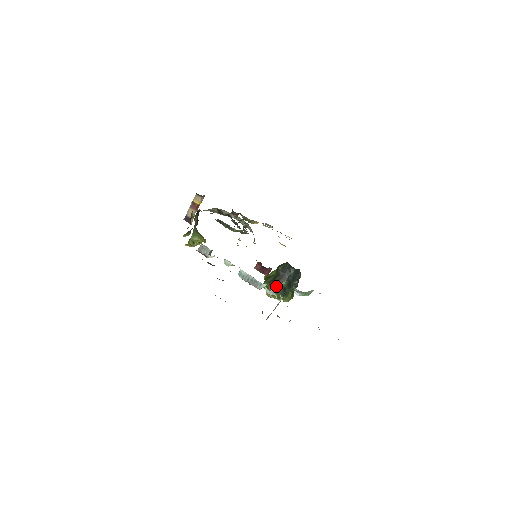
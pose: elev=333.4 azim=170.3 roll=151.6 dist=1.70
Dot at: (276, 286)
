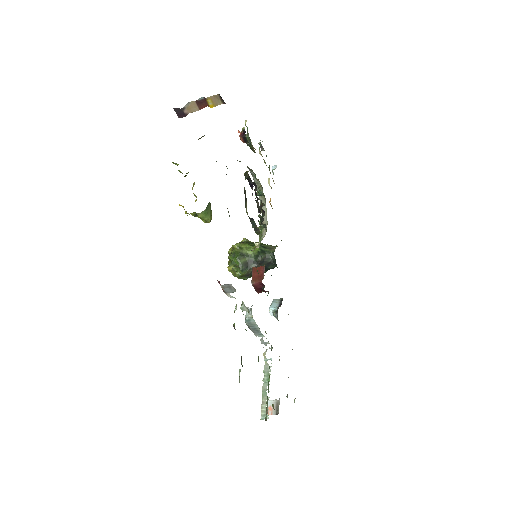
Dot at: (247, 274)
